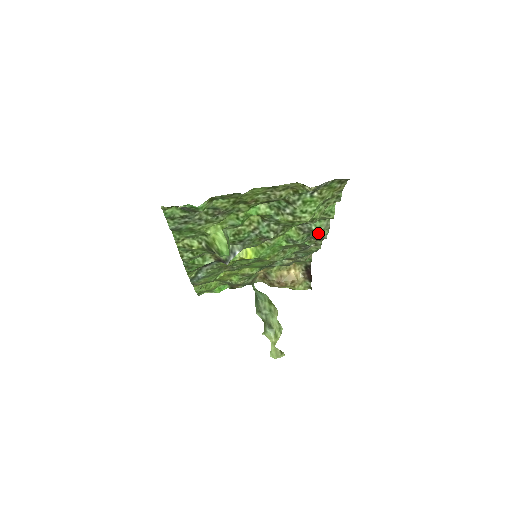
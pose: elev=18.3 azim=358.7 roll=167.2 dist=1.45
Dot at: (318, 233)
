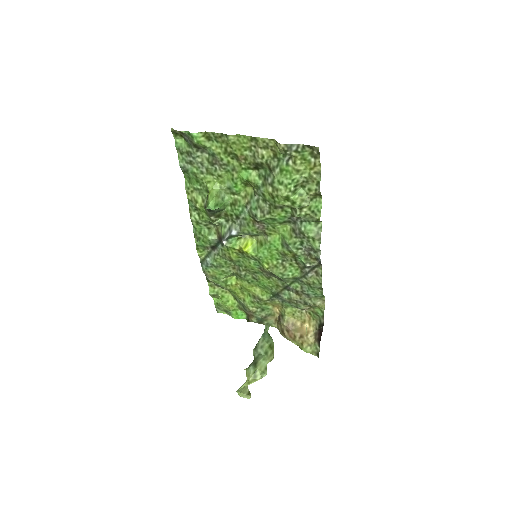
Dot at: (310, 243)
